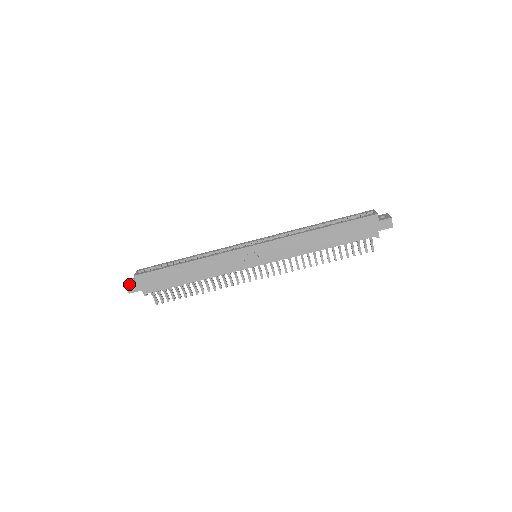
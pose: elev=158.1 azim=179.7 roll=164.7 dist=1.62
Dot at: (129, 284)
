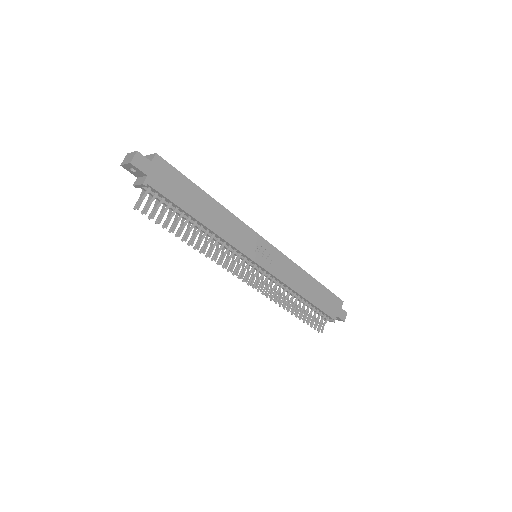
Dot at: (142, 155)
